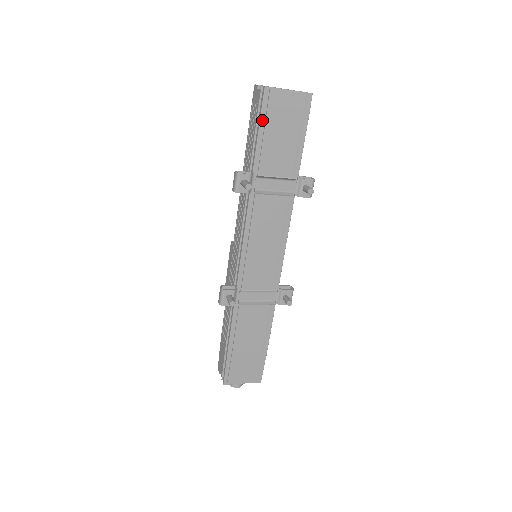
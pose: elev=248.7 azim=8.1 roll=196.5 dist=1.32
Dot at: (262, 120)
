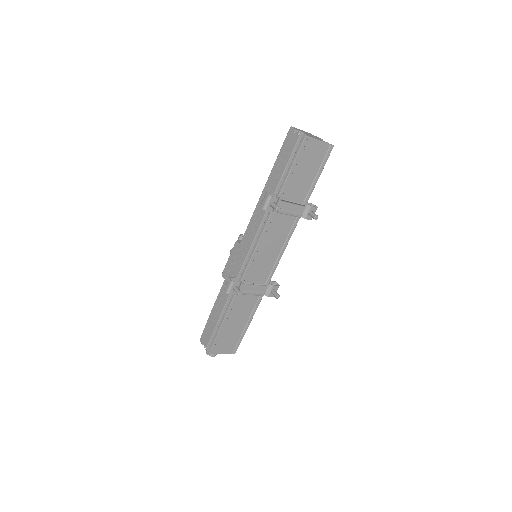
Dot at: (297, 159)
